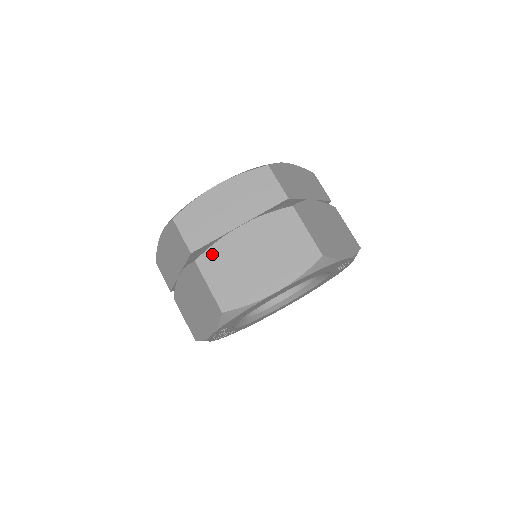
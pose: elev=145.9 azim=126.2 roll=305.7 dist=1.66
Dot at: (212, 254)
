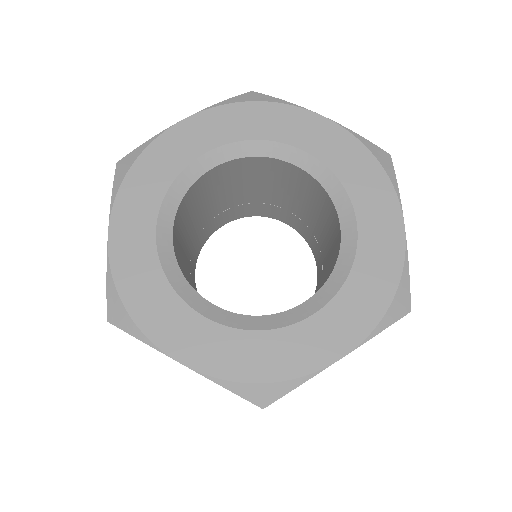
Dot at: occluded
